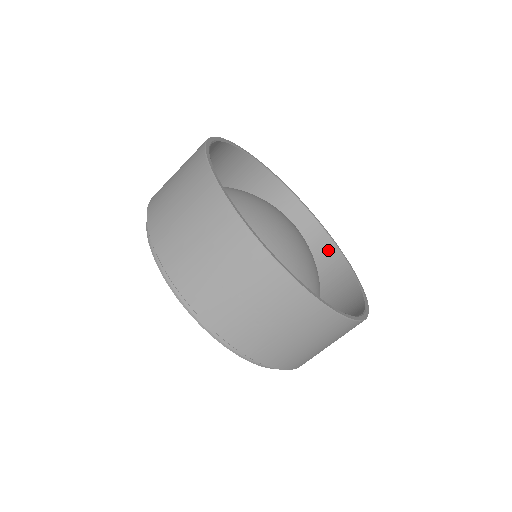
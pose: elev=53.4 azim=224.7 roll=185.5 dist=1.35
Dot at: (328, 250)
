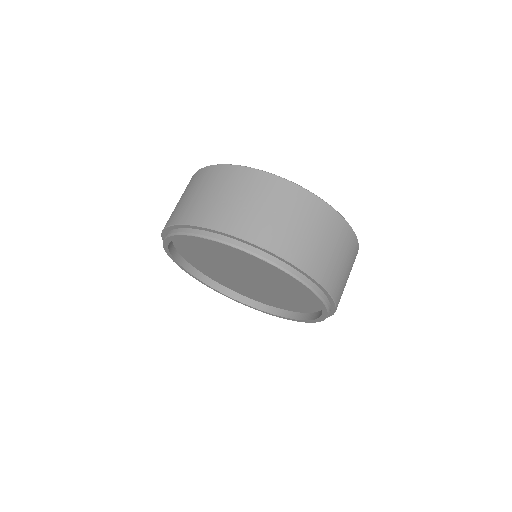
Dot at: occluded
